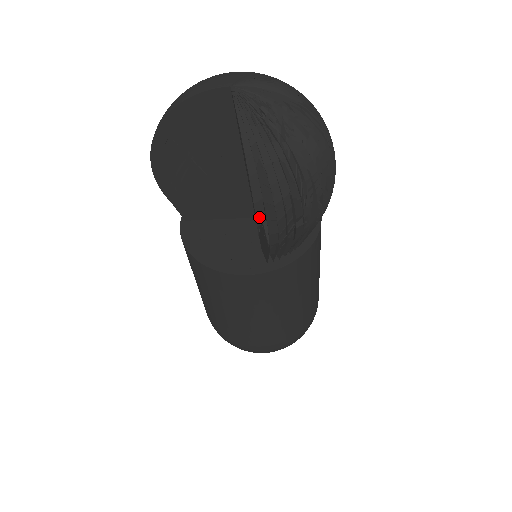
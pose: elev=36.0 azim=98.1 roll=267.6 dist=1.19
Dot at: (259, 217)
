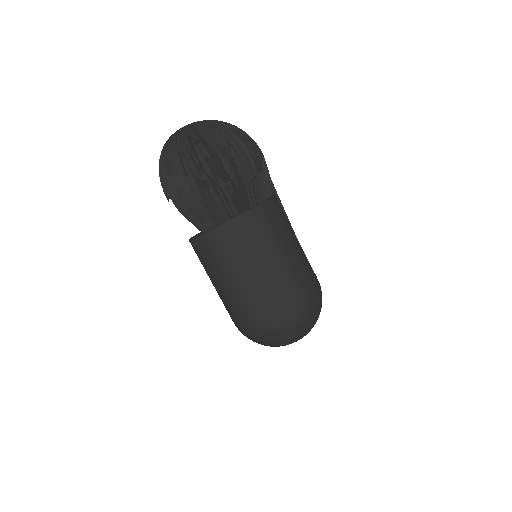
Dot at: (164, 186)
